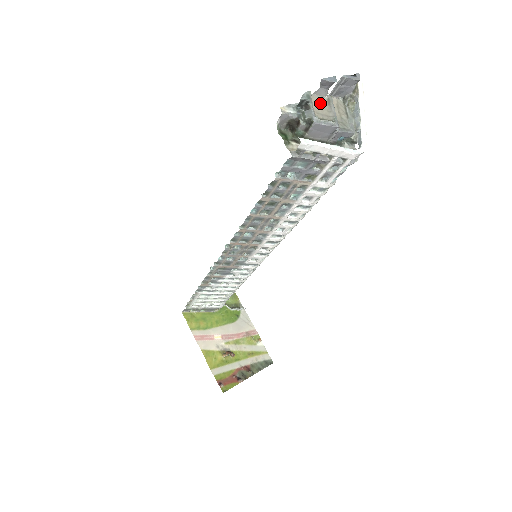
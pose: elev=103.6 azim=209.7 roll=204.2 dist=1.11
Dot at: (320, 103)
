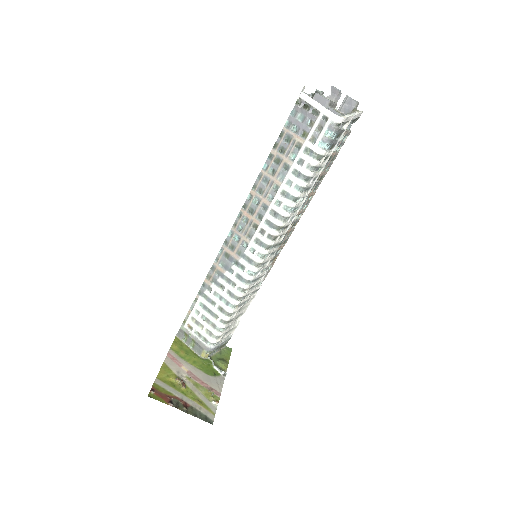
Dot at: occluded
